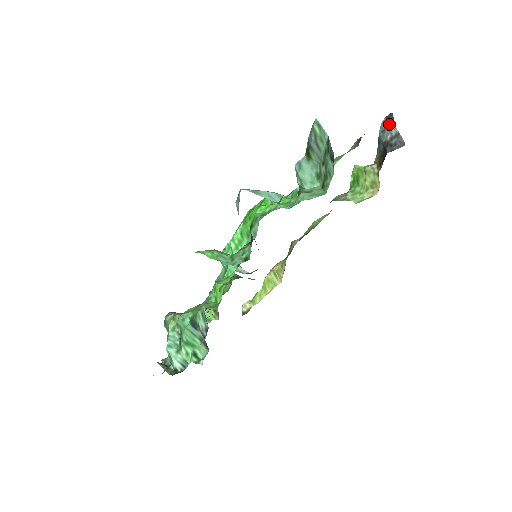
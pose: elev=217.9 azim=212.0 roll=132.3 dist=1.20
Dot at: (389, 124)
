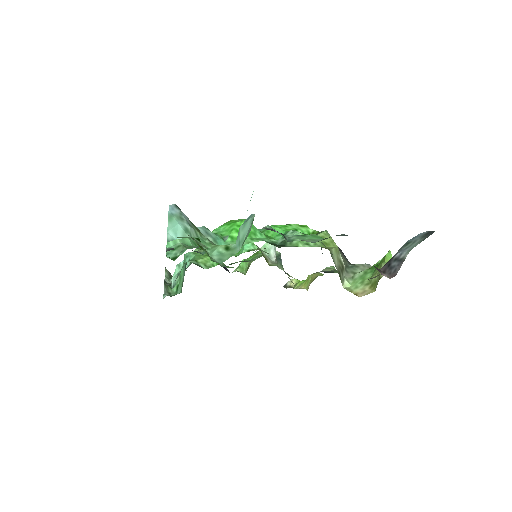
Dot at: (416, 242)
